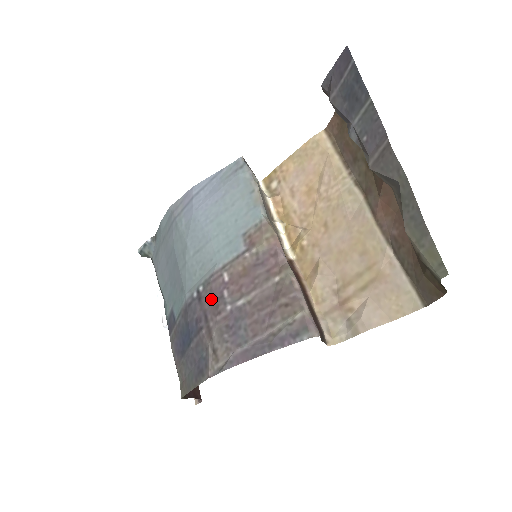
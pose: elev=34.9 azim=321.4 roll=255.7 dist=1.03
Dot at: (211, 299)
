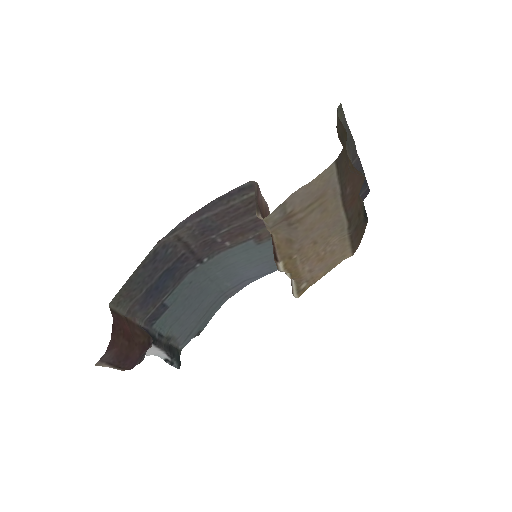
Dot at: (207, 249)
